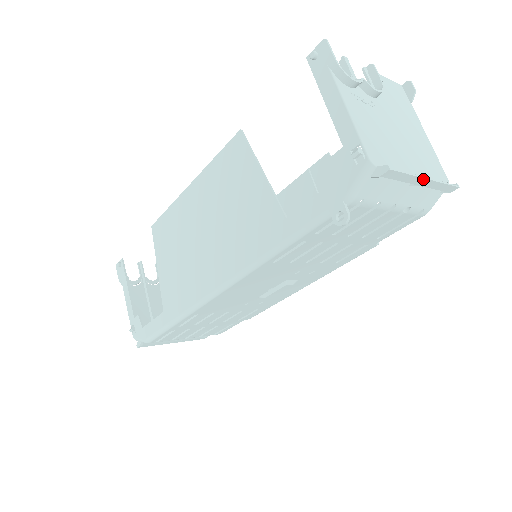
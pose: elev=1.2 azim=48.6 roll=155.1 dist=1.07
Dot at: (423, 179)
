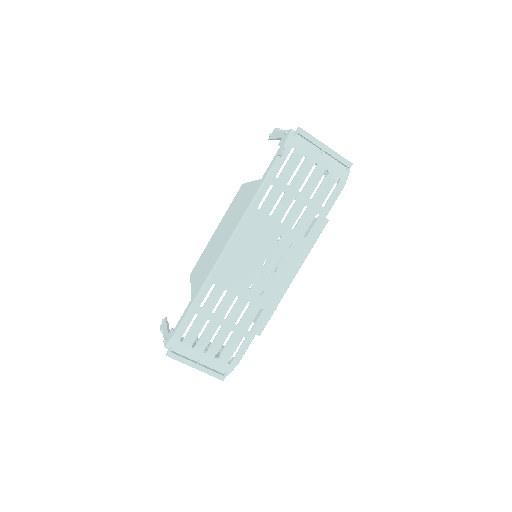
Dot at: (323, 145)
